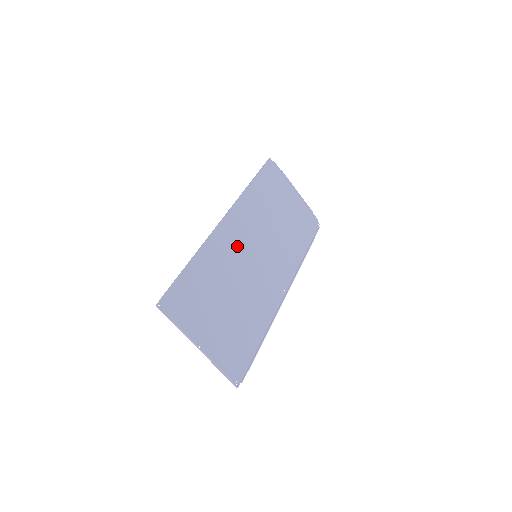
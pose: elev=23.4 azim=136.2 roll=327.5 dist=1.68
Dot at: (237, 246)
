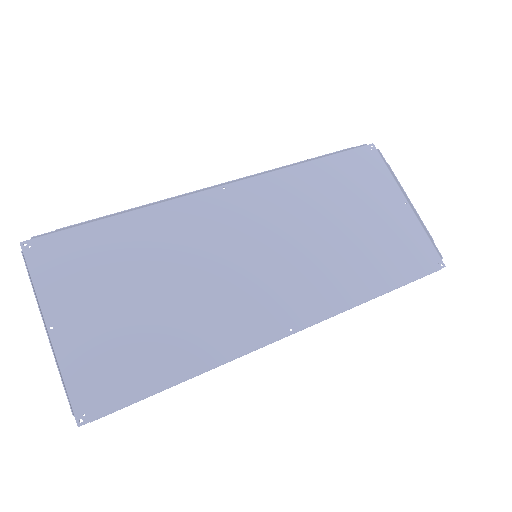
Dot at: (225, 229)
